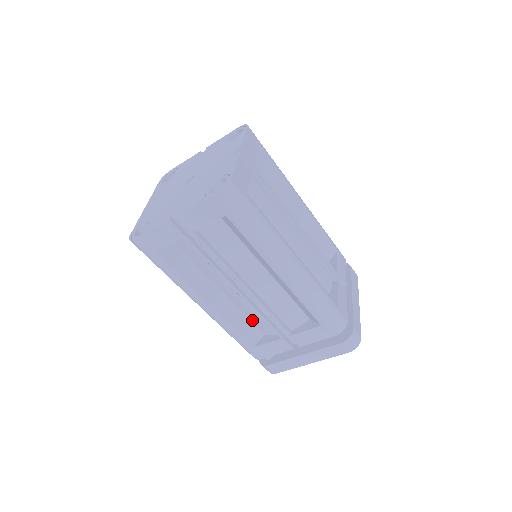
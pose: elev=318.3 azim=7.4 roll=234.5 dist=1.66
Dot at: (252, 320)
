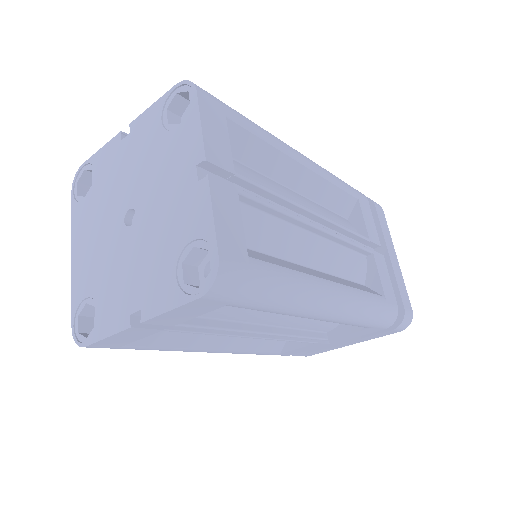
Dot at: occluded
